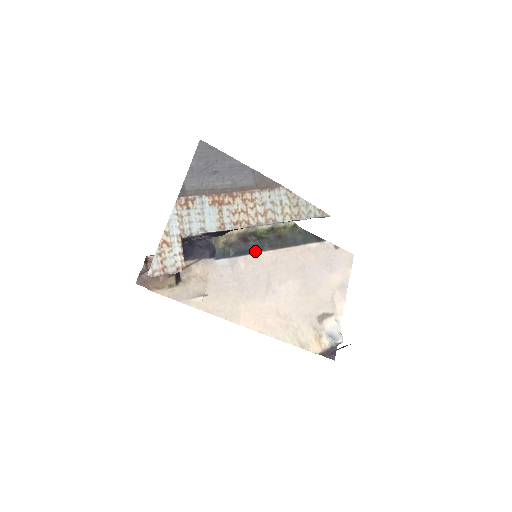
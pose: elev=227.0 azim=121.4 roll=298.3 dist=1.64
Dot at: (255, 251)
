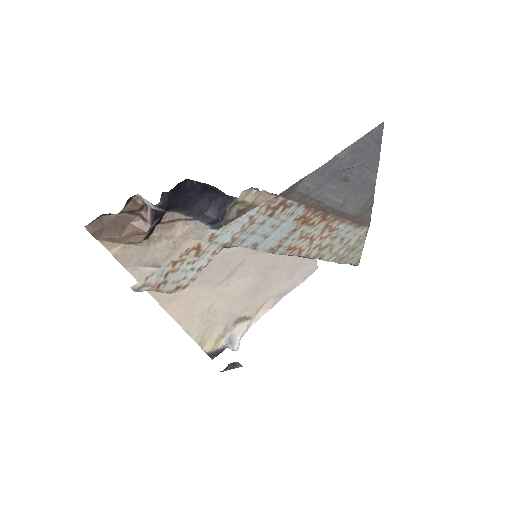
Dot at: occluded
